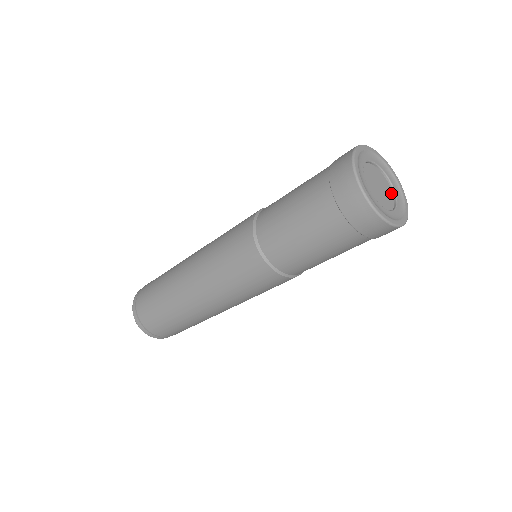
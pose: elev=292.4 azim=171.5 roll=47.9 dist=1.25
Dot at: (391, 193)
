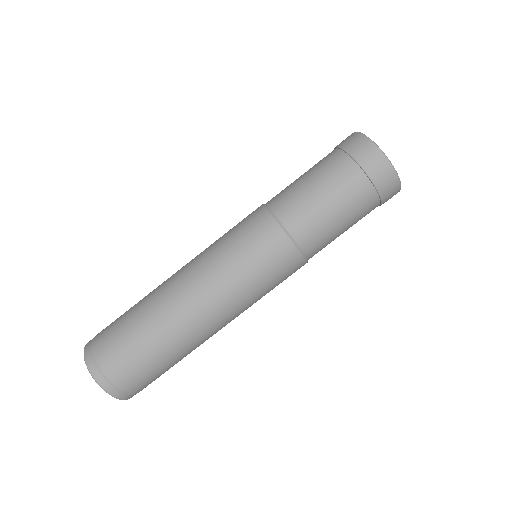
Dot at: occluded
